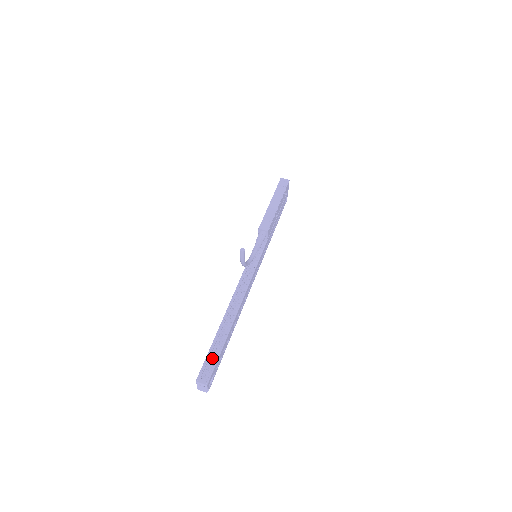
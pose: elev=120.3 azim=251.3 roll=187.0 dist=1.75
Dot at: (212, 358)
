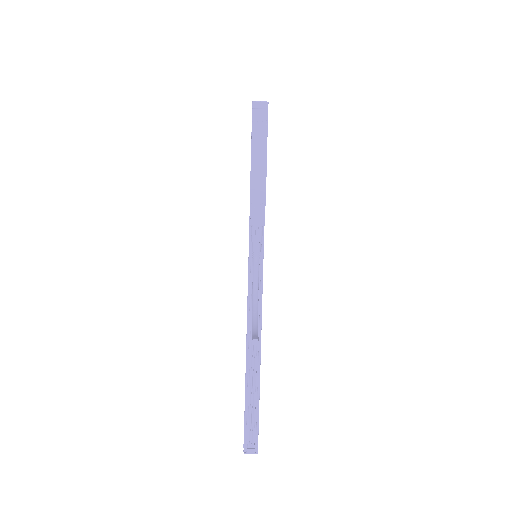
Dot at: (251, 421)
